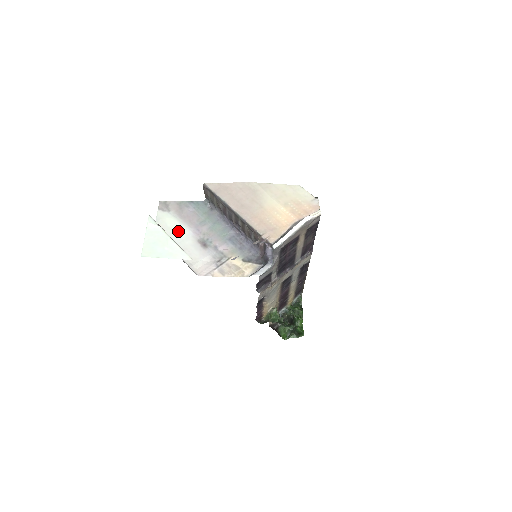
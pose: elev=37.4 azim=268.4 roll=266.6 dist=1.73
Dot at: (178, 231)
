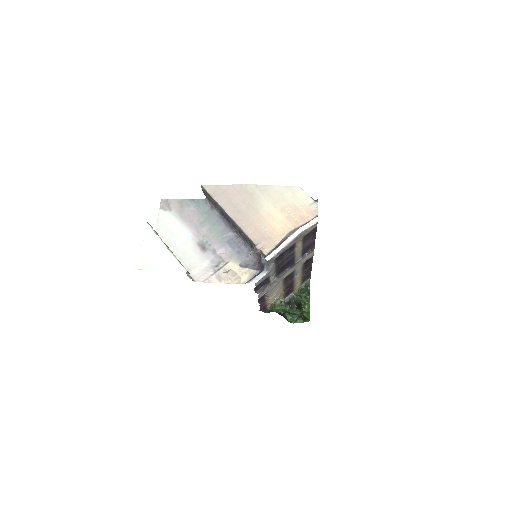
Dot at: (178, 233)
